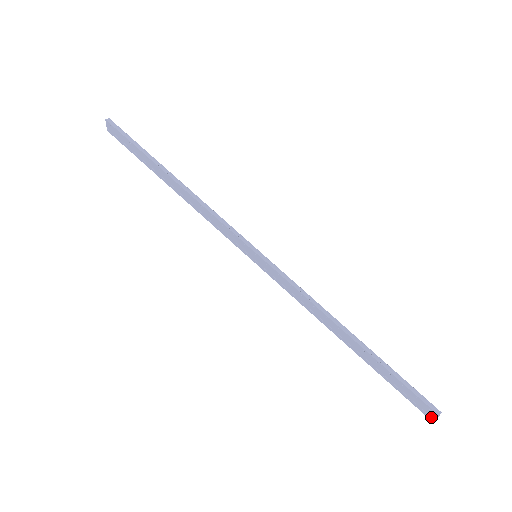
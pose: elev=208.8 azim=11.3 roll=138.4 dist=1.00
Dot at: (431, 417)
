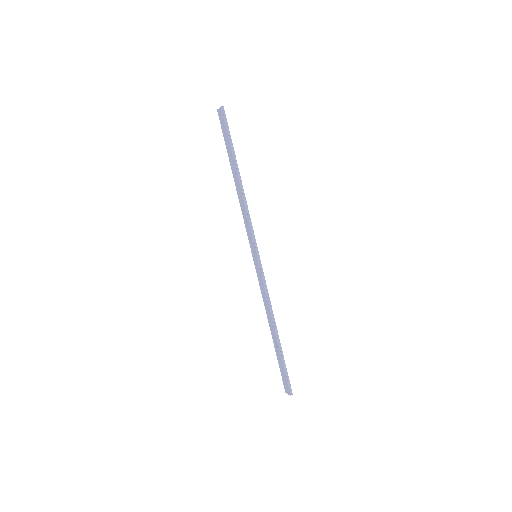
Dot at: (287, 393)
